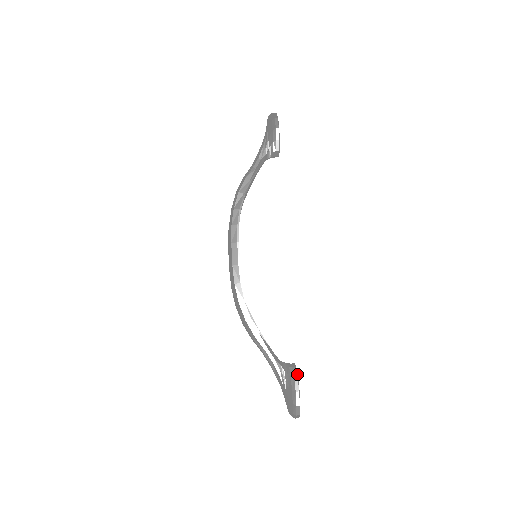
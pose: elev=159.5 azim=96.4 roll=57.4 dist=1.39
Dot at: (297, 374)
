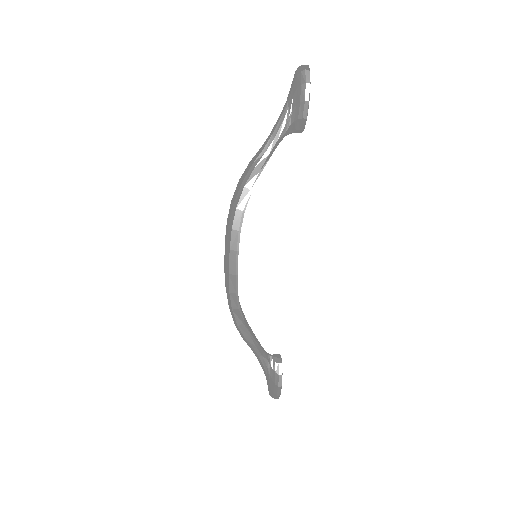
Dot at: occluded
